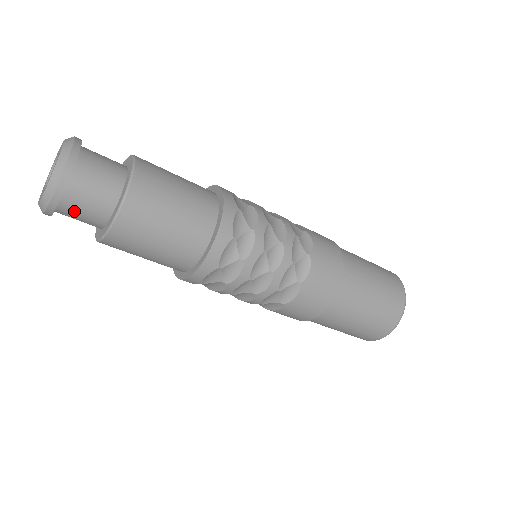
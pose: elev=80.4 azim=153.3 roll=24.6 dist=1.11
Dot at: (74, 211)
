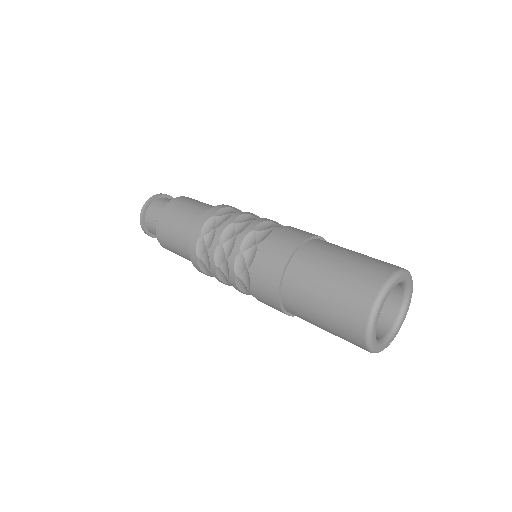
Dot at: (151, 221)
